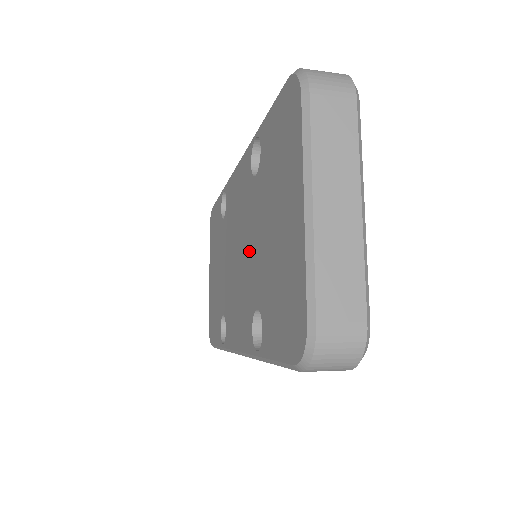
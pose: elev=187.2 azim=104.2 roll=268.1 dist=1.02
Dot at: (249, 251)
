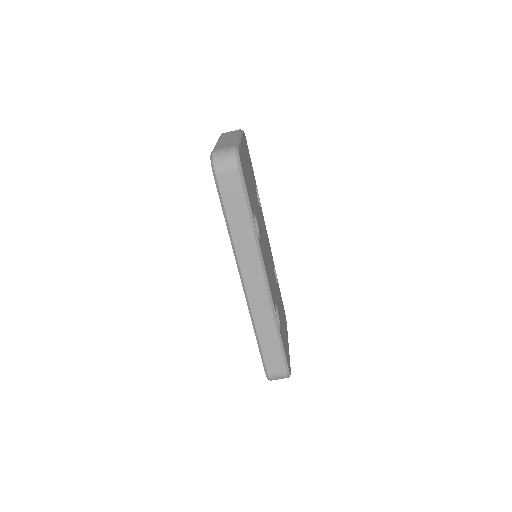
Dot at: occluded
